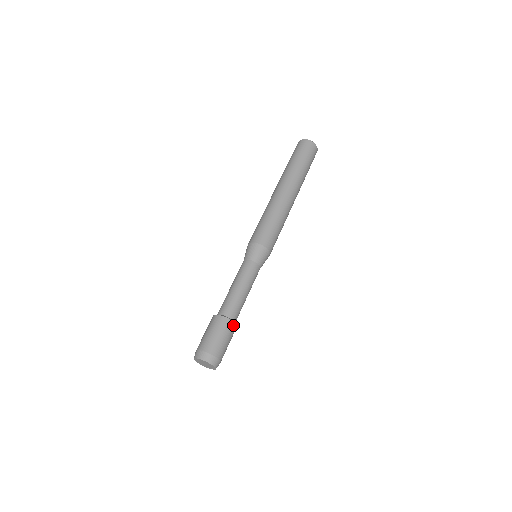
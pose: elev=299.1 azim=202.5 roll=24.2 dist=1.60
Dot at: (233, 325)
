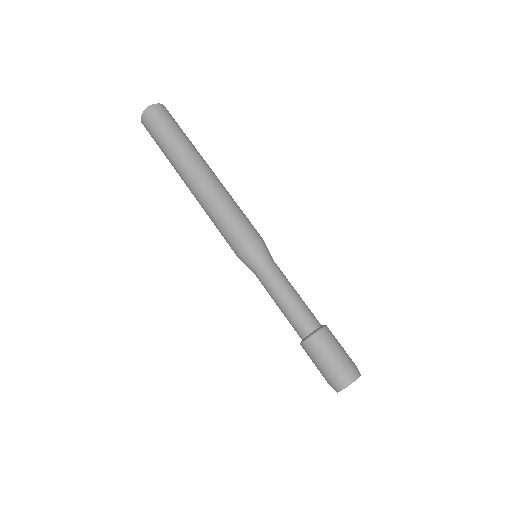
Dot at: (317, 336)
